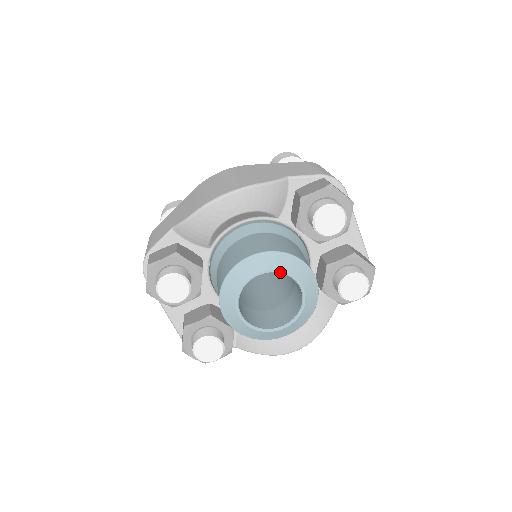
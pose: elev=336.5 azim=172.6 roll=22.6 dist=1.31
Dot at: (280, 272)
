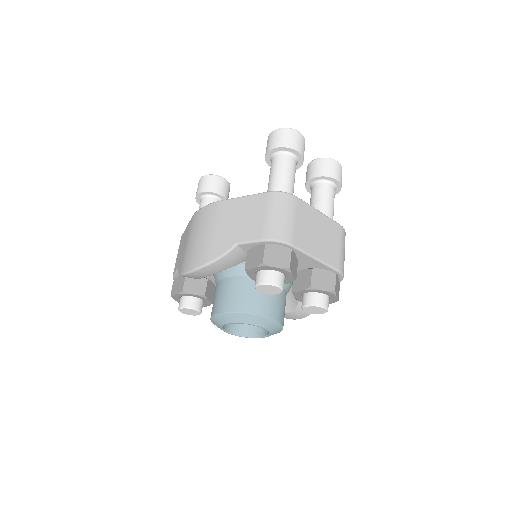
Dot at: (240, 323)
